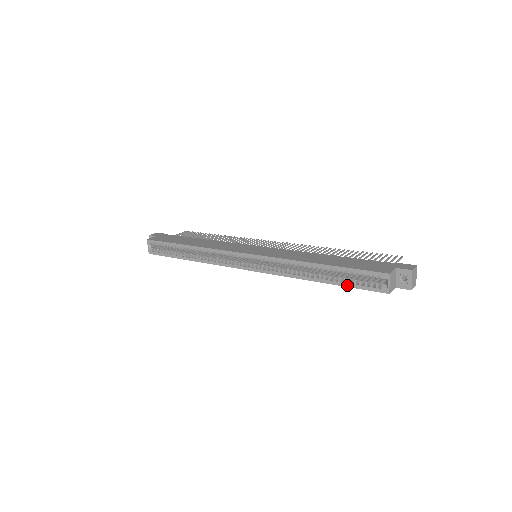
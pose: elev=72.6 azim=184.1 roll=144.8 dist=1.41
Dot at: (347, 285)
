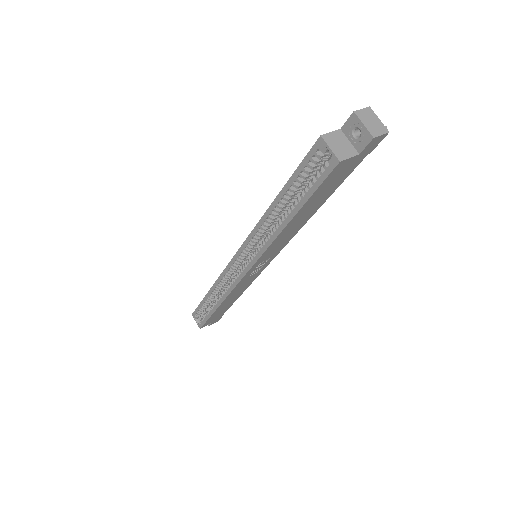
Dot at: (305, 198)
